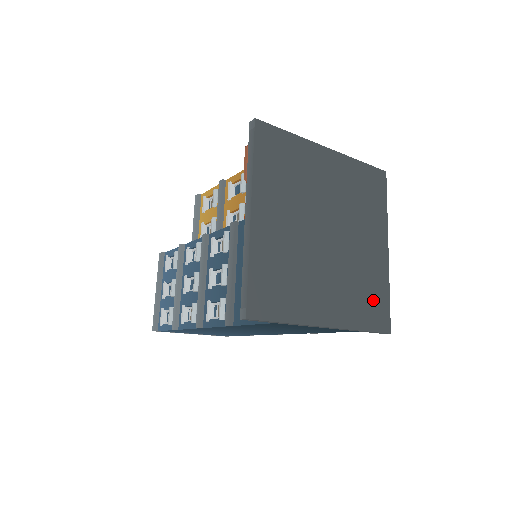
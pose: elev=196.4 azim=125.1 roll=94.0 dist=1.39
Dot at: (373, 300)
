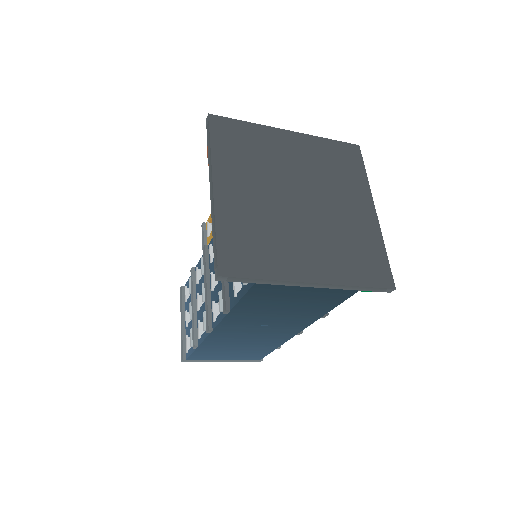
Dot at: (366, 257)
